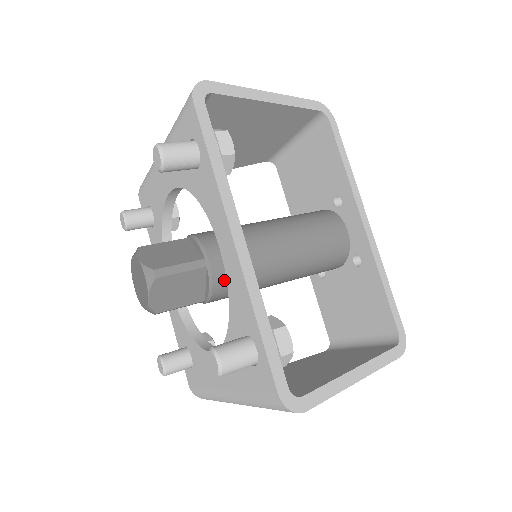
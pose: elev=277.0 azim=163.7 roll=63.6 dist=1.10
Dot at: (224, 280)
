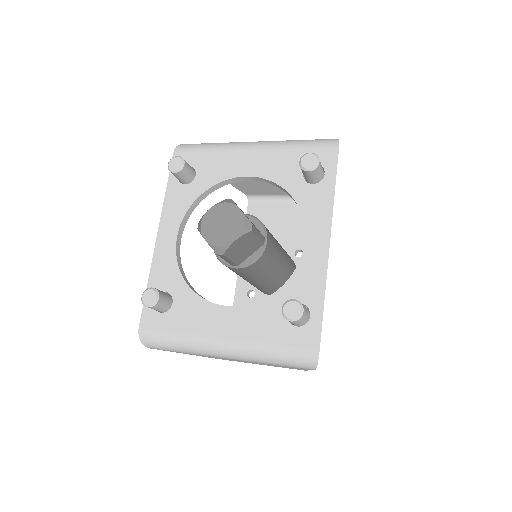
Dot at: (263, 260)
